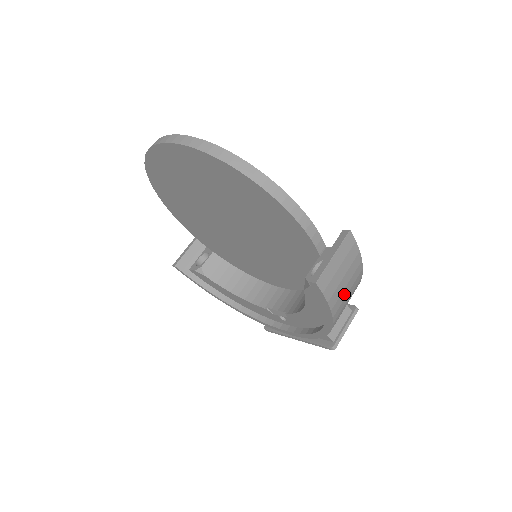
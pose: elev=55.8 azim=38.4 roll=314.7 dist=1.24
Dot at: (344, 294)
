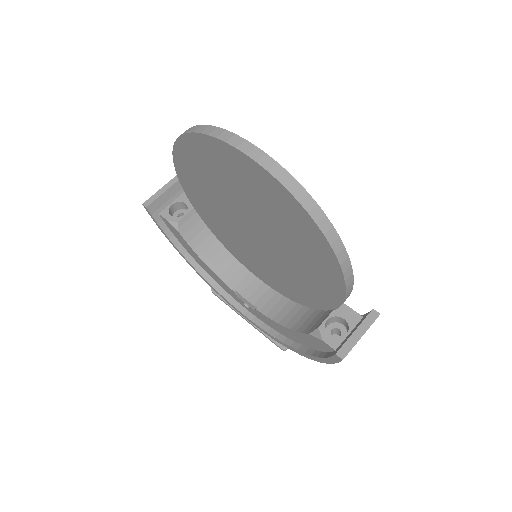
Dot at: occluded
